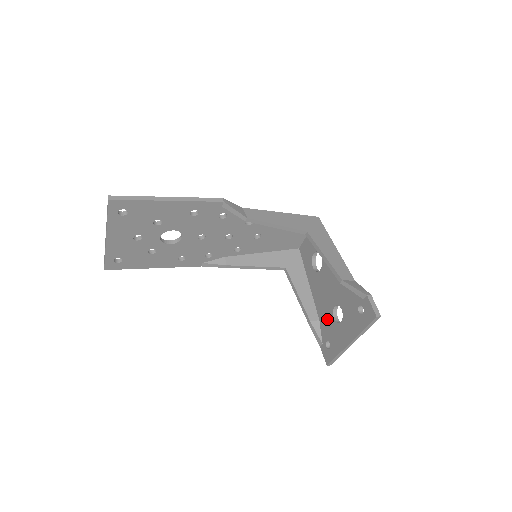
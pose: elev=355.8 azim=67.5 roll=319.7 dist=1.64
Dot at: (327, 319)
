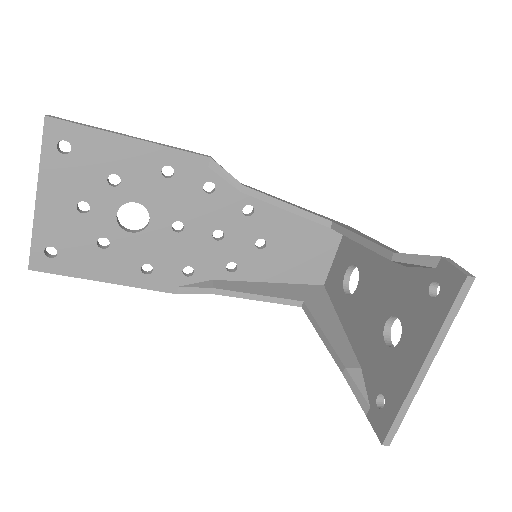
Dot at: (374, 355)
